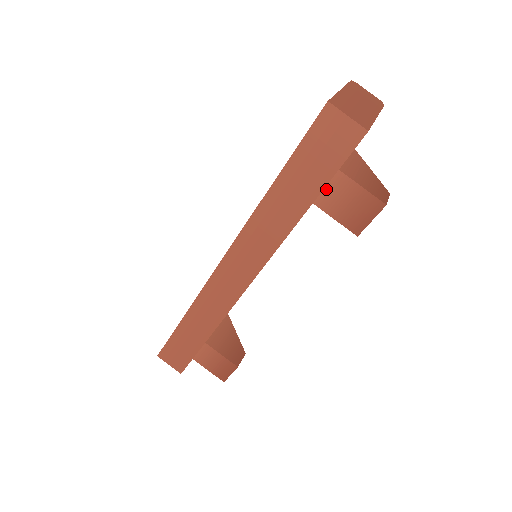
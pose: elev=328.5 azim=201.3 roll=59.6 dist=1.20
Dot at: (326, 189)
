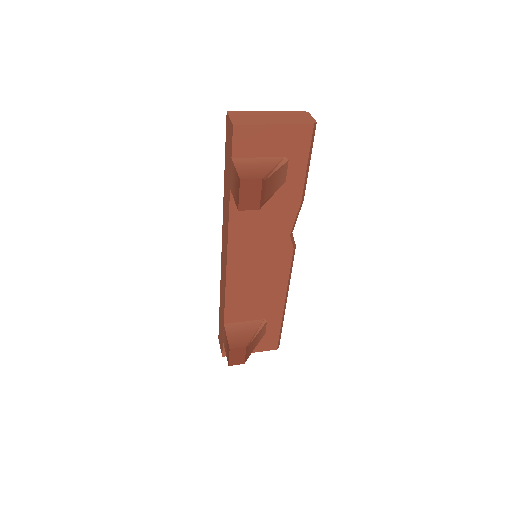
Dot at: (231, 175)
